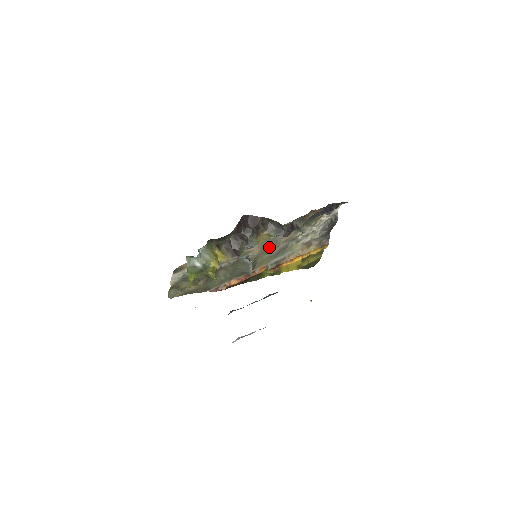
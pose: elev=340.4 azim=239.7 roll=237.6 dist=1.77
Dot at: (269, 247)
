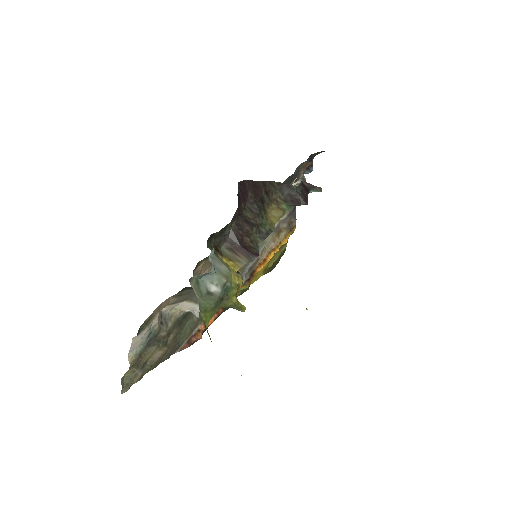
Dot at: occluded
